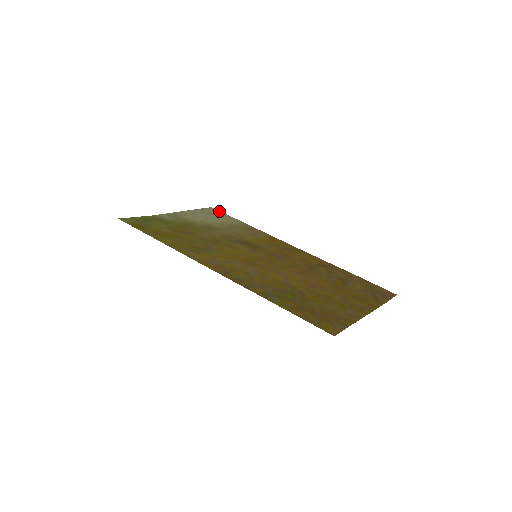
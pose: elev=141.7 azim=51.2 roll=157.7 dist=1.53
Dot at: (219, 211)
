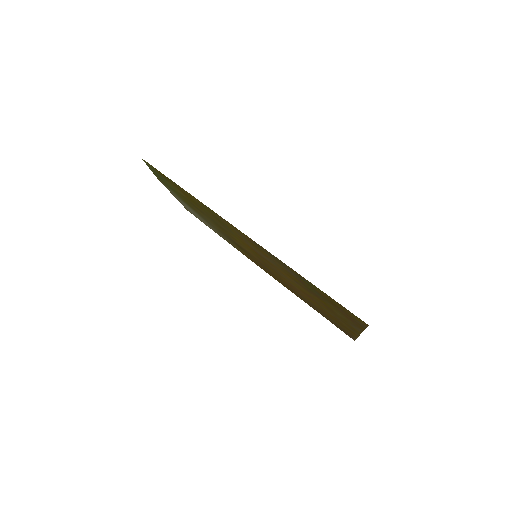
Dot at: (195, 216)
